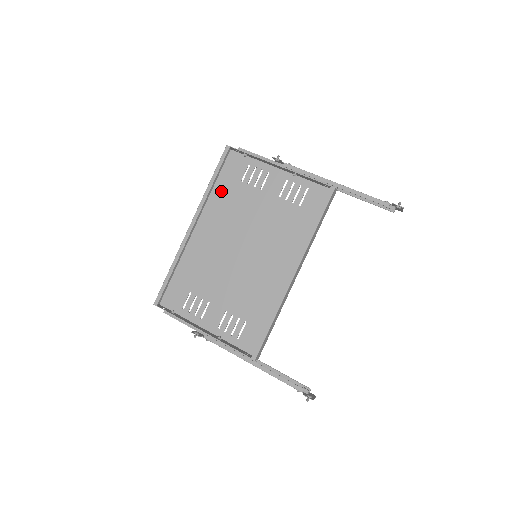
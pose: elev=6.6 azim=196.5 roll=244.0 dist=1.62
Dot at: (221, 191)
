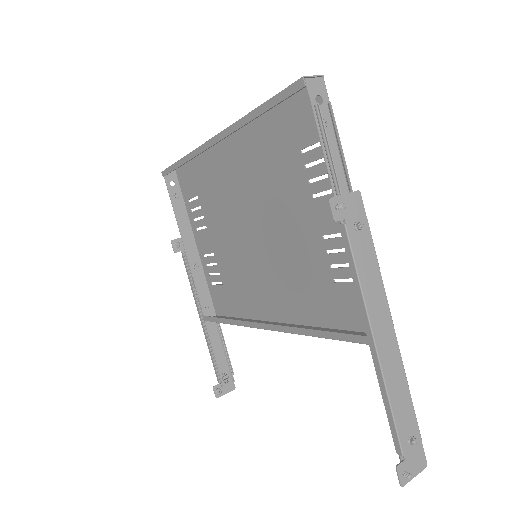
Dot at: (273, 130)
